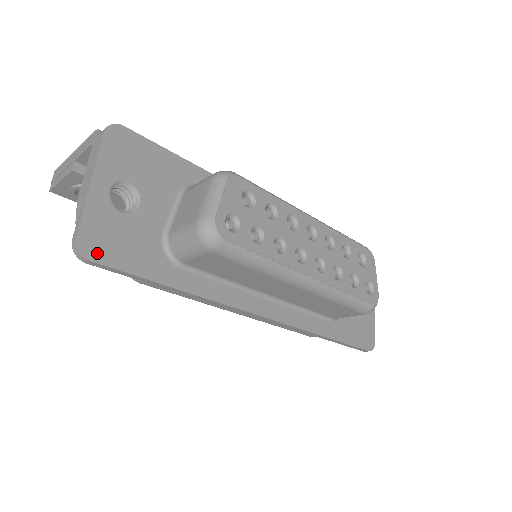
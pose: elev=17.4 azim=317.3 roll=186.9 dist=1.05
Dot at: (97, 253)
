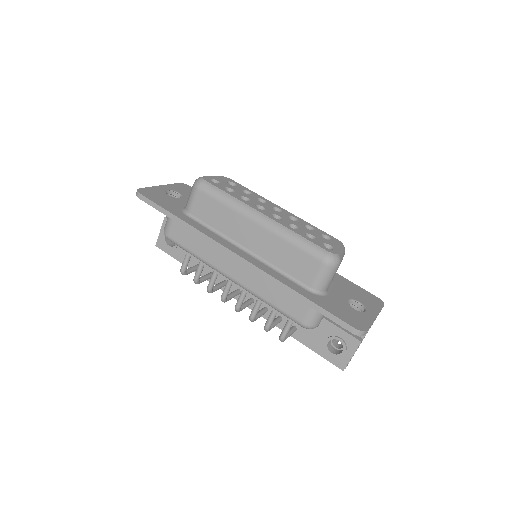
Dot at: (145, 194)
